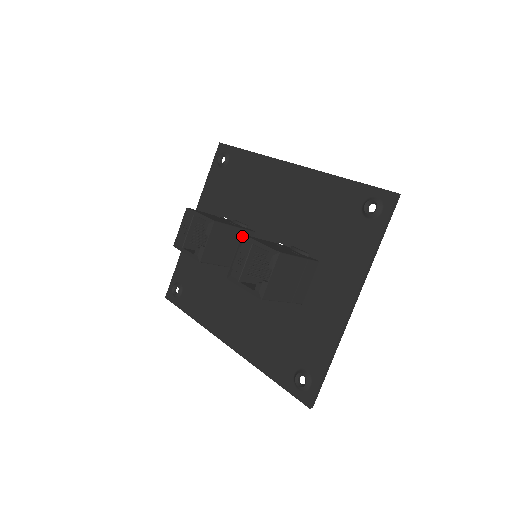
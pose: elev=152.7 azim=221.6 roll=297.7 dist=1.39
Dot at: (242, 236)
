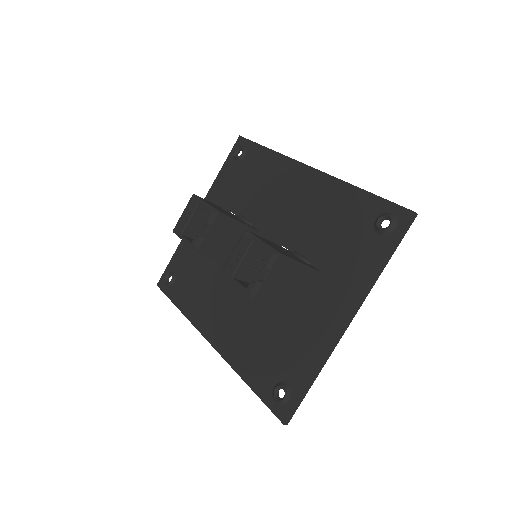
Dot at: (244, 231)
